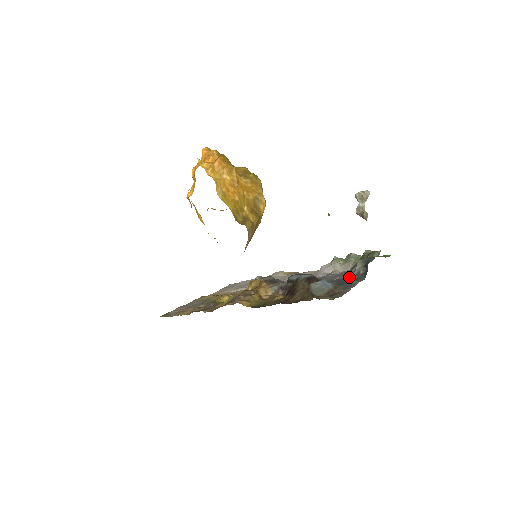
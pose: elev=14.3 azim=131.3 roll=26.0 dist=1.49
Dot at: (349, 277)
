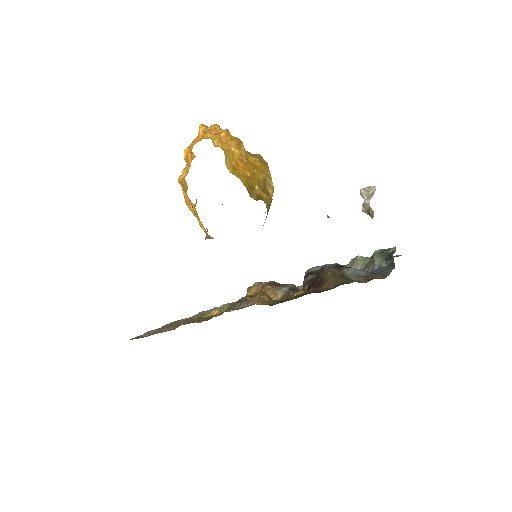
Dot at: (370, 272)
